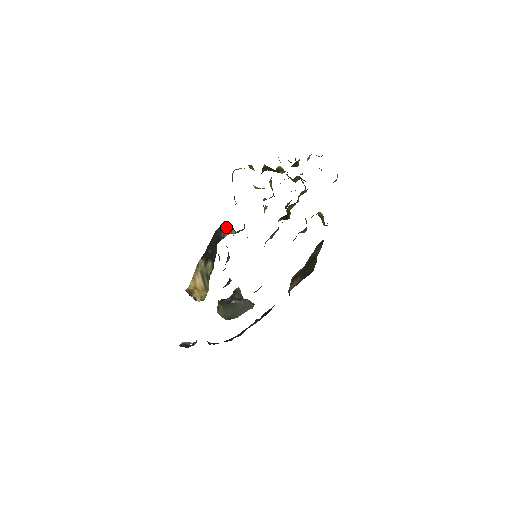
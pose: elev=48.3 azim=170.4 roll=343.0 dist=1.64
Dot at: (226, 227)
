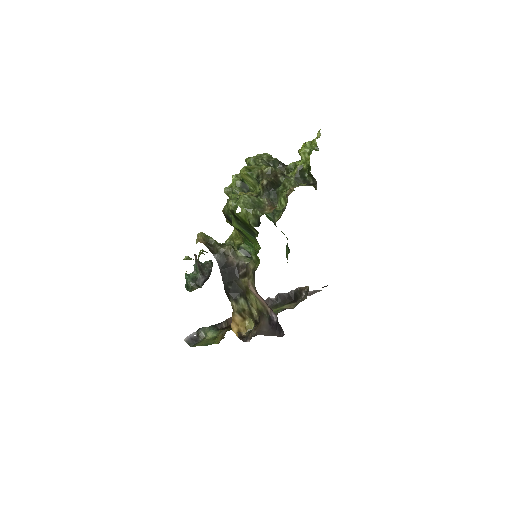
Dot at: (228, 252)
